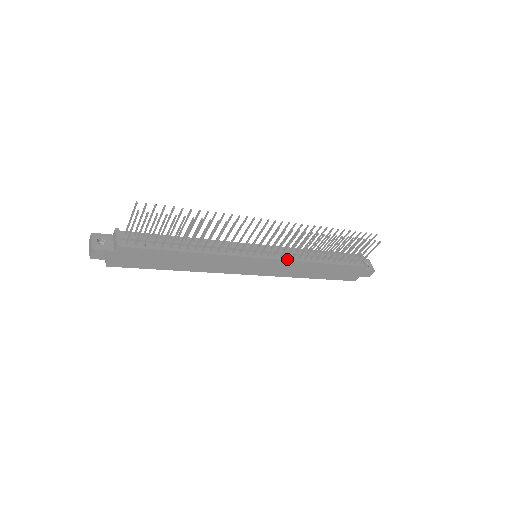
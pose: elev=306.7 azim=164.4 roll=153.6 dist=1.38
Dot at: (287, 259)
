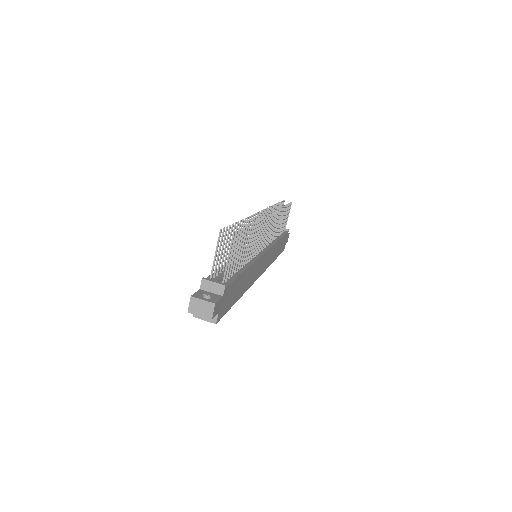
Dot at: (271, 245)
